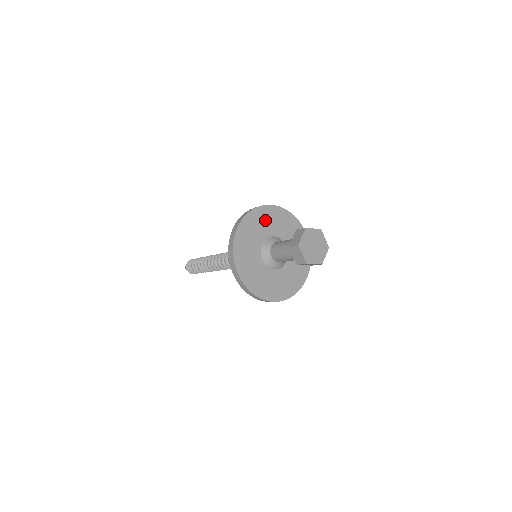
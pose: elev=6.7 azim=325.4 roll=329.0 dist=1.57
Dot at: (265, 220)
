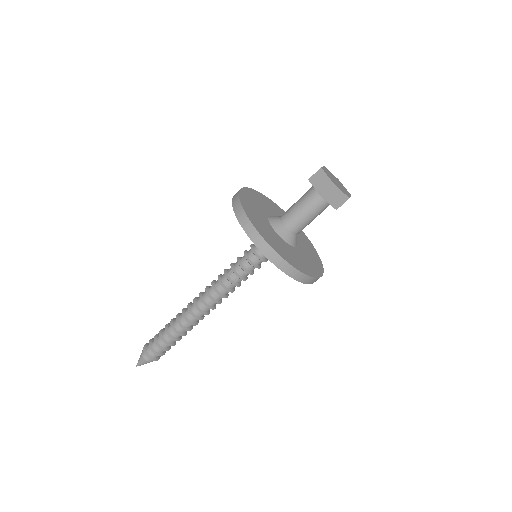
Dot at: (268, 205)
